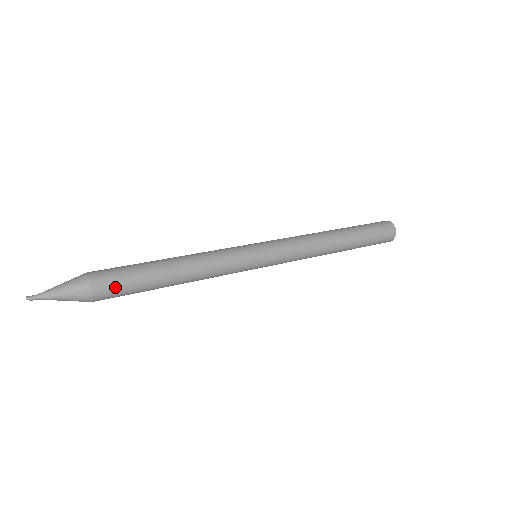
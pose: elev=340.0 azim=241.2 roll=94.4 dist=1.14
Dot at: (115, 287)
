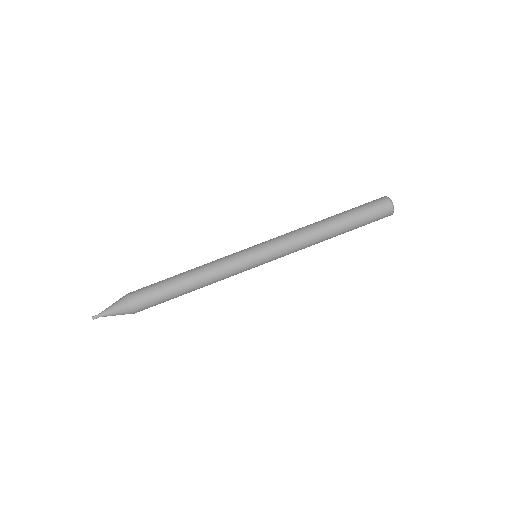
Dot at: occluded
